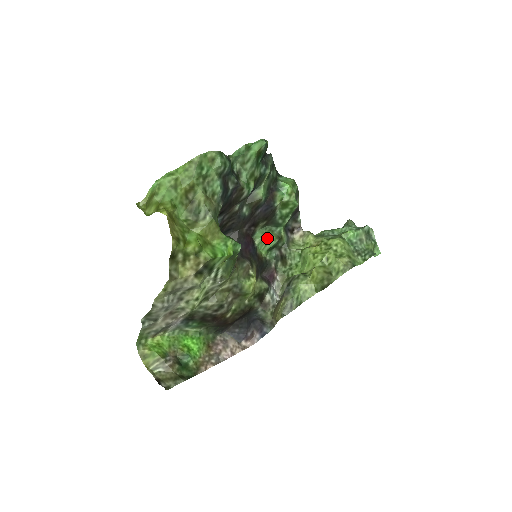
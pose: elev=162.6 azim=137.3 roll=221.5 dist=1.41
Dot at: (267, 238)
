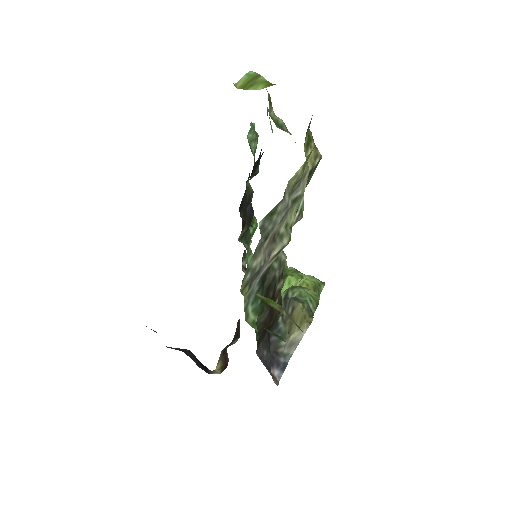
Dot at: (249, 248)
